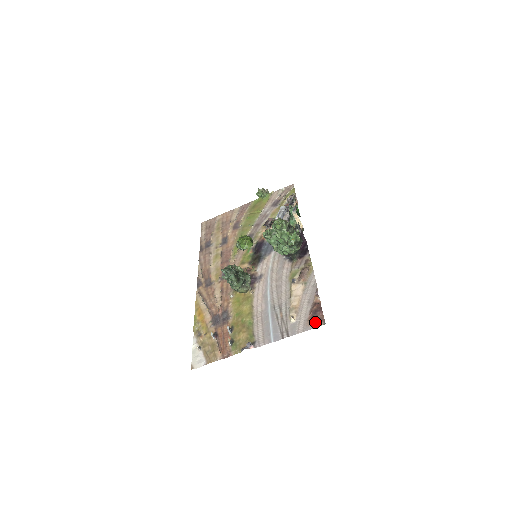
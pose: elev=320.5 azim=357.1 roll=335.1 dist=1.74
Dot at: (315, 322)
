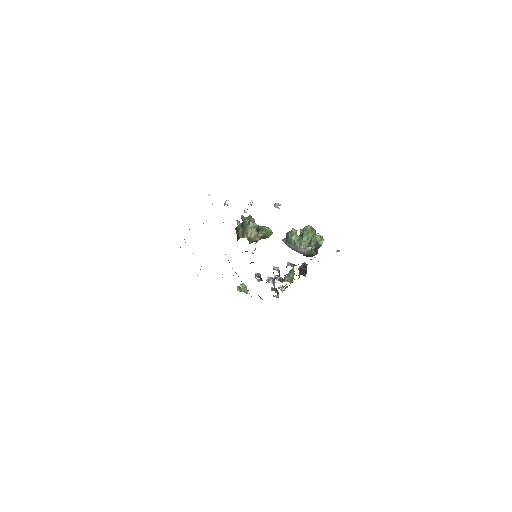
Dot at: occluded
